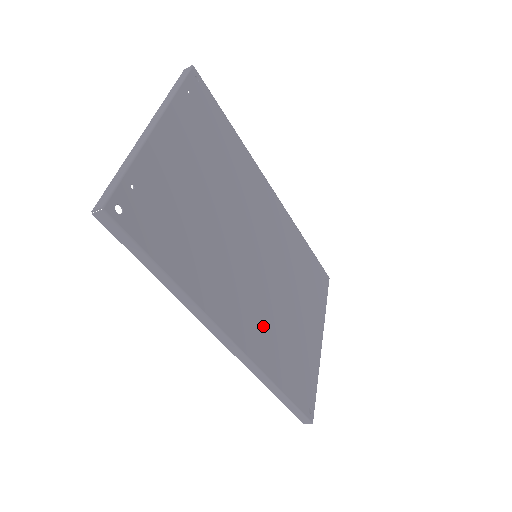
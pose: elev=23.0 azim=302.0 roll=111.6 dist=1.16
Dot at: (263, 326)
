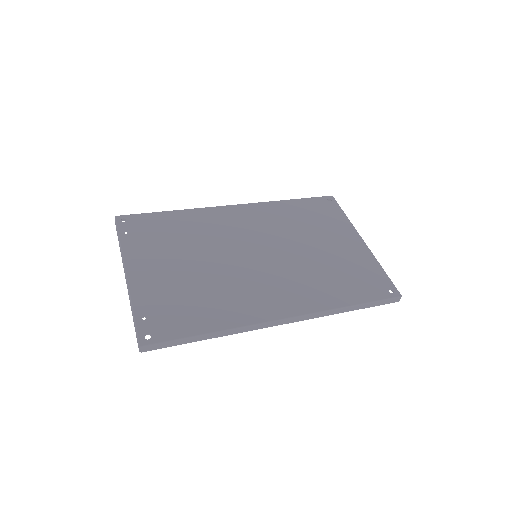
Dot at: (299, 287)
